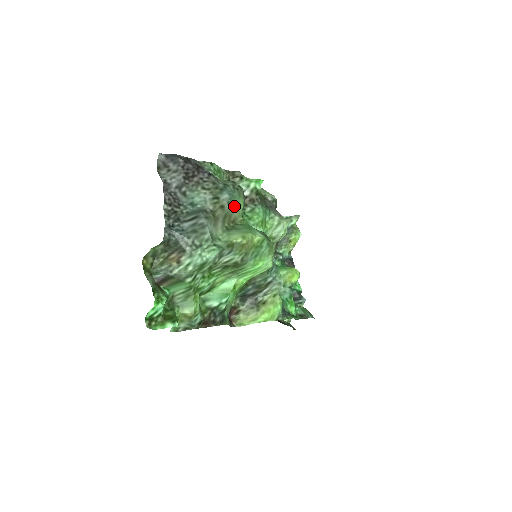
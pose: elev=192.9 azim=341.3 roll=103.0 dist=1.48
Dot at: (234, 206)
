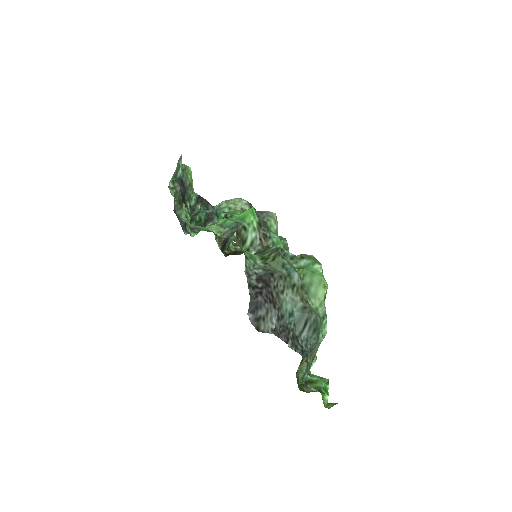
Dot at: occluded
